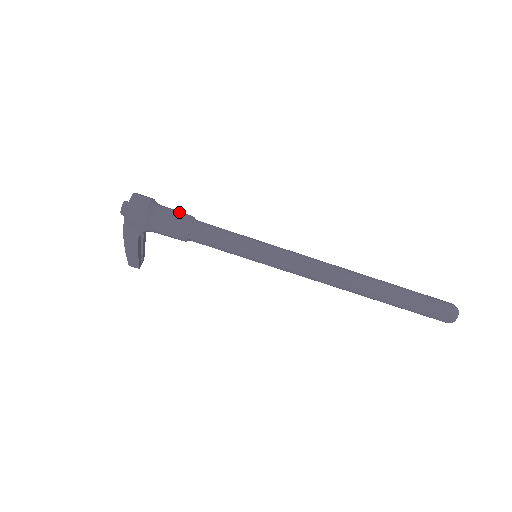
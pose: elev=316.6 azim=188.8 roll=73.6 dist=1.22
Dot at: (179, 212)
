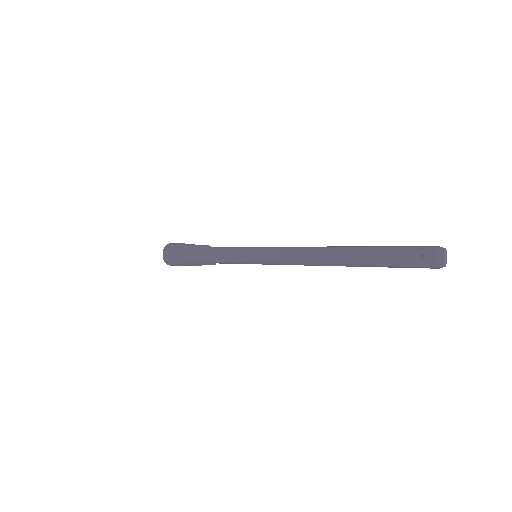
Dot at: (192, 250)
